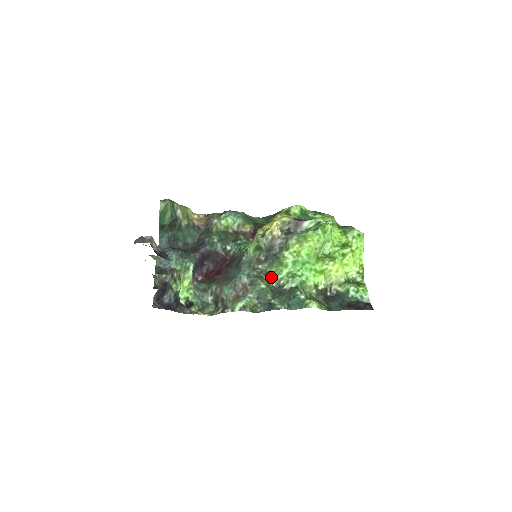
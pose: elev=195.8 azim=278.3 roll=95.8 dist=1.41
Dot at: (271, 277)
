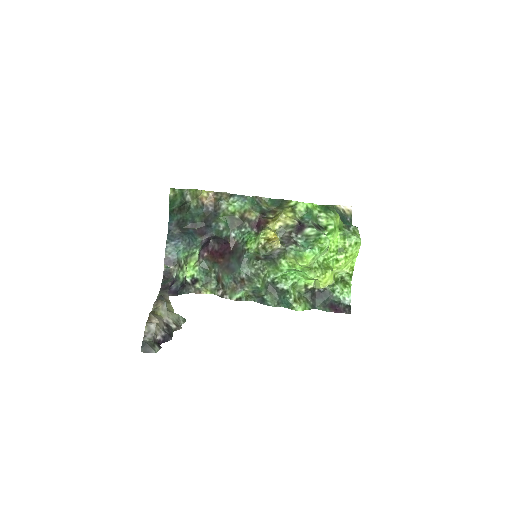
Dot at: (267, 274)
